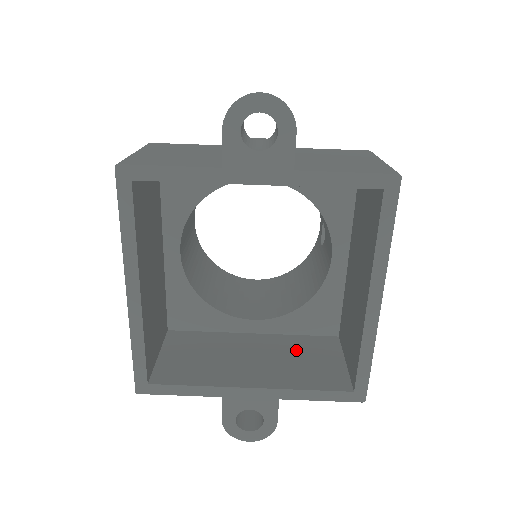
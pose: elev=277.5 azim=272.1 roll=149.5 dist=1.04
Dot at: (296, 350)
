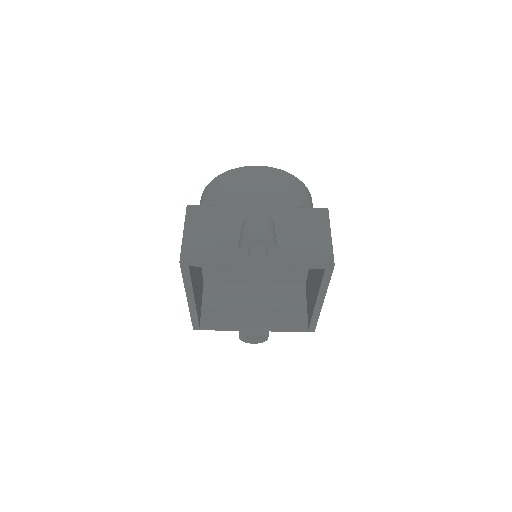
Dot at: (279, 298)
